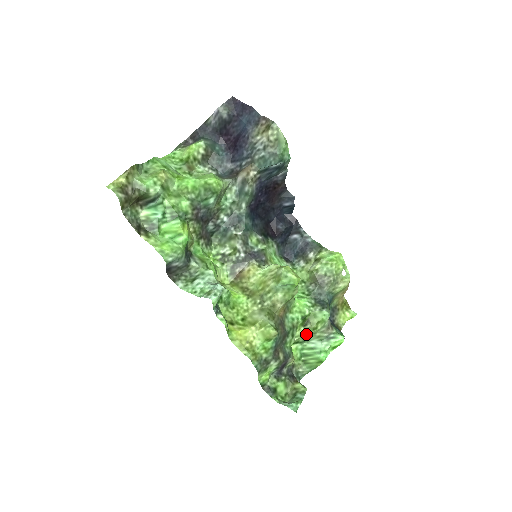
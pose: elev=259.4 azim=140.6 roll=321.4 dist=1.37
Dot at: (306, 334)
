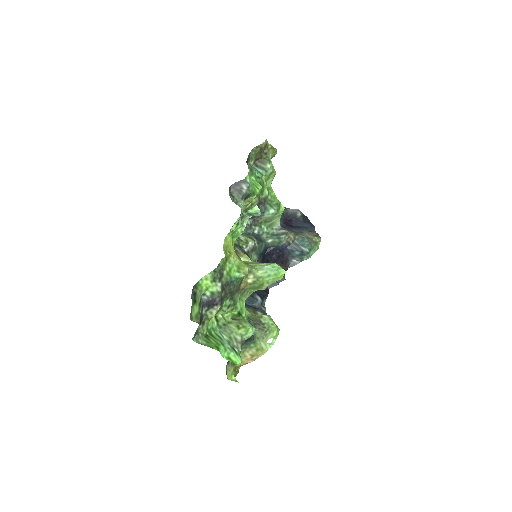
Dot at: (228, 324)
